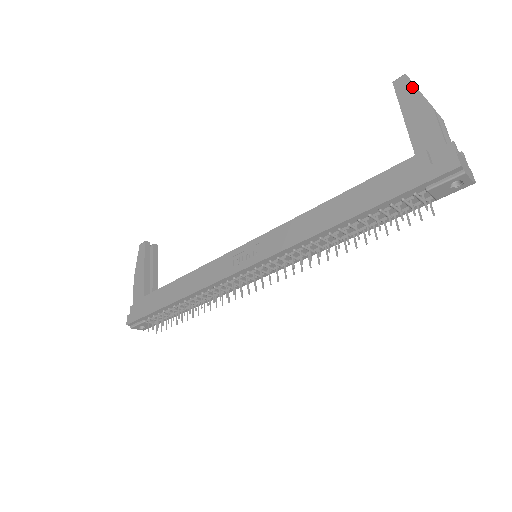
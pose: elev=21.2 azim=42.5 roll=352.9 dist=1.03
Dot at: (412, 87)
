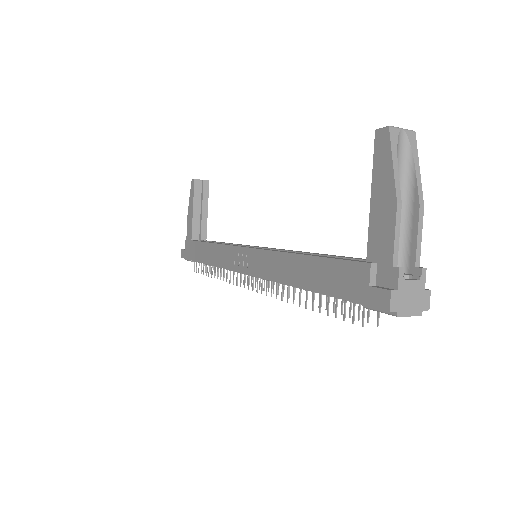
Dot at: (388, 155)
